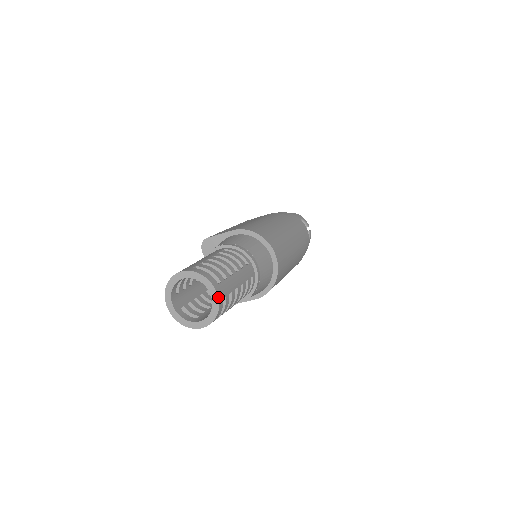
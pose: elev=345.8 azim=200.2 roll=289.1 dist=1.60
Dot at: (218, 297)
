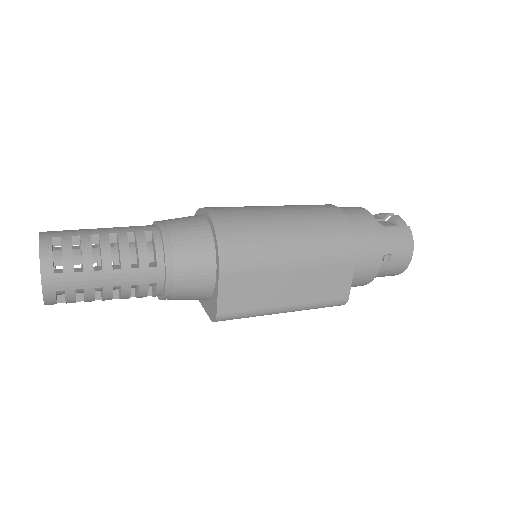
Dot at: (39, 236)
